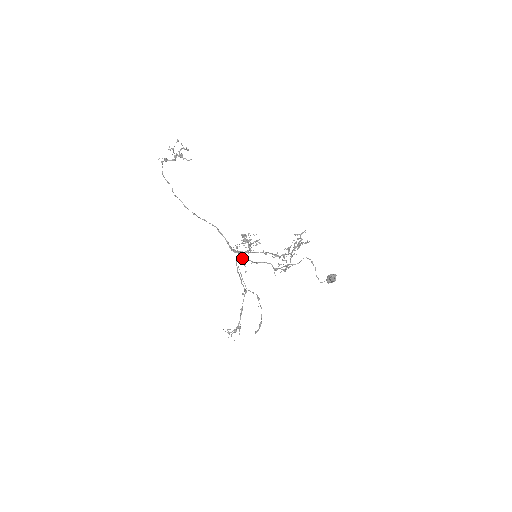
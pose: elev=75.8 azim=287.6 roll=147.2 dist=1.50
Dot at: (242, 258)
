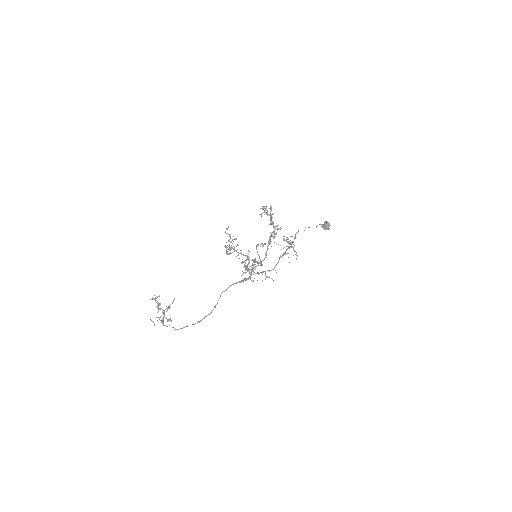
Dot at: occluded
